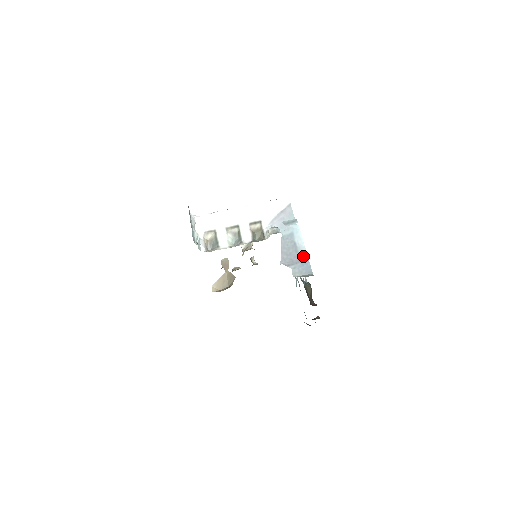
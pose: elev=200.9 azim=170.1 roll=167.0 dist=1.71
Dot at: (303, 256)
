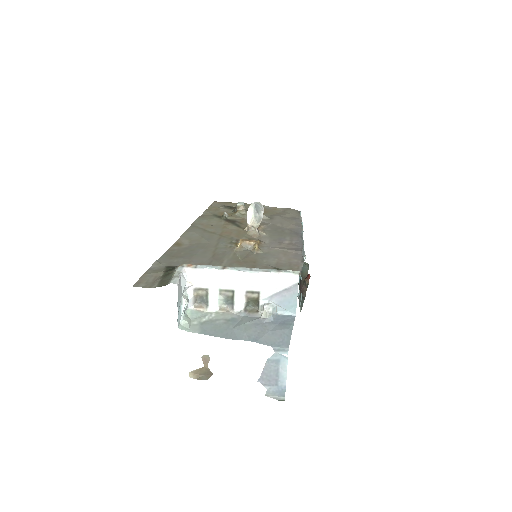
Dot at: (282, 381)
